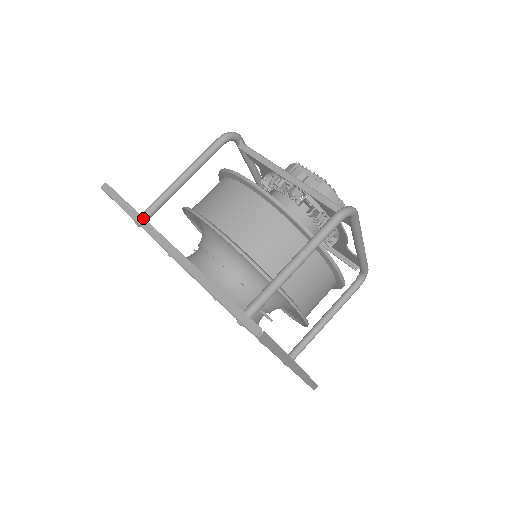
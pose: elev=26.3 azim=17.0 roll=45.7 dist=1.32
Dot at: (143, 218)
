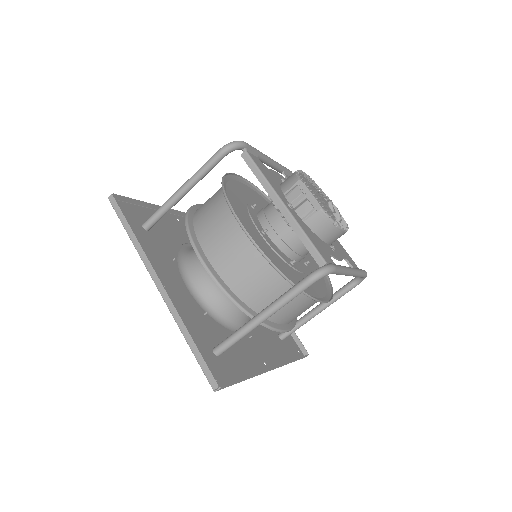
Dot at: (140, 246)
